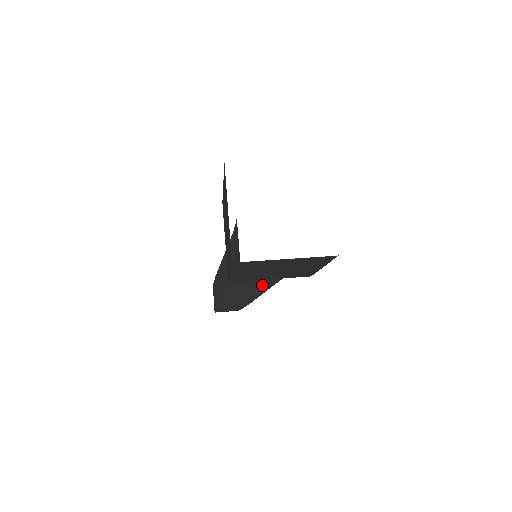
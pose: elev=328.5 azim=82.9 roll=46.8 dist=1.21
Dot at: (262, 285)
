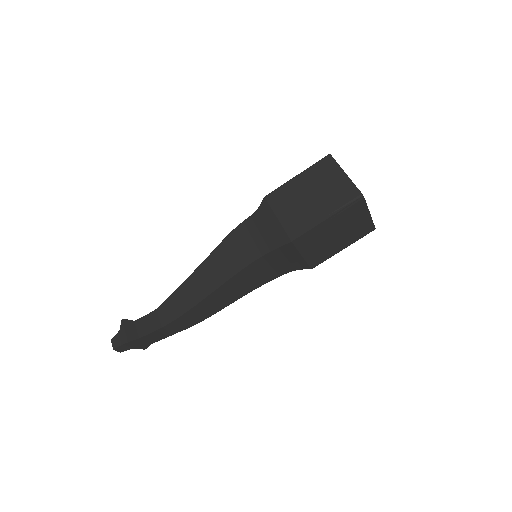
Dot at: (240, 291)
